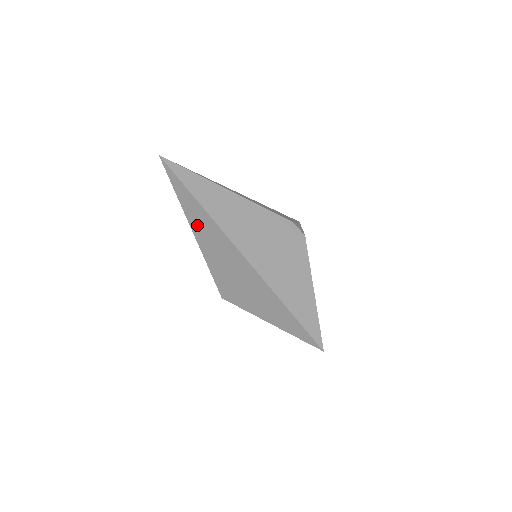
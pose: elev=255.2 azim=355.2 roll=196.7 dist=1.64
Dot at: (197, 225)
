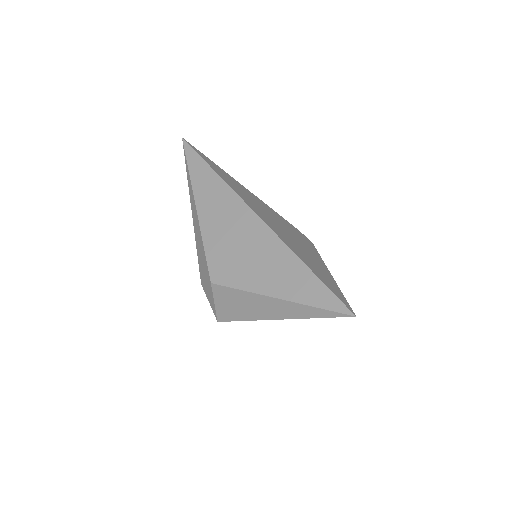
Dot at: (205, 197)
